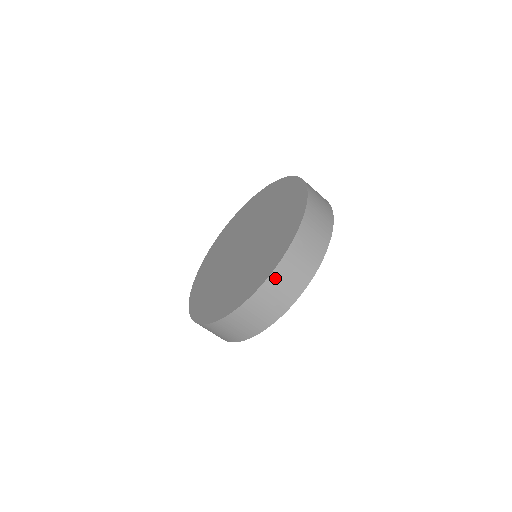
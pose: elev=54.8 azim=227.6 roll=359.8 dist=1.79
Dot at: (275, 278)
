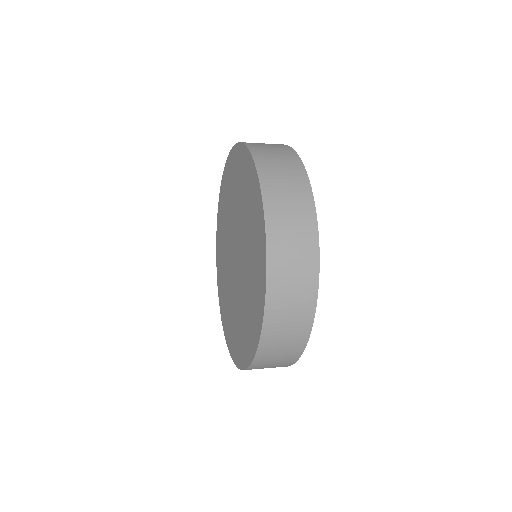
Dot at: (264, 352)
